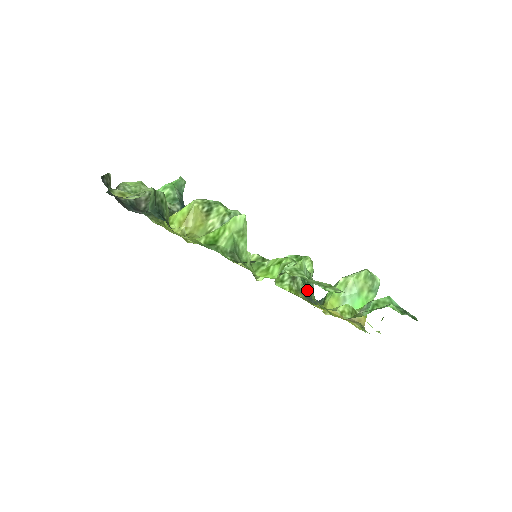
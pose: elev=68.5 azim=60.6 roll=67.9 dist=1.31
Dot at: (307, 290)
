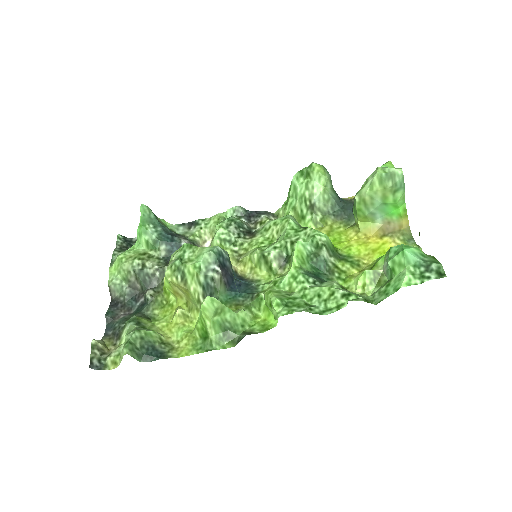
Dot at: (321, 269)
